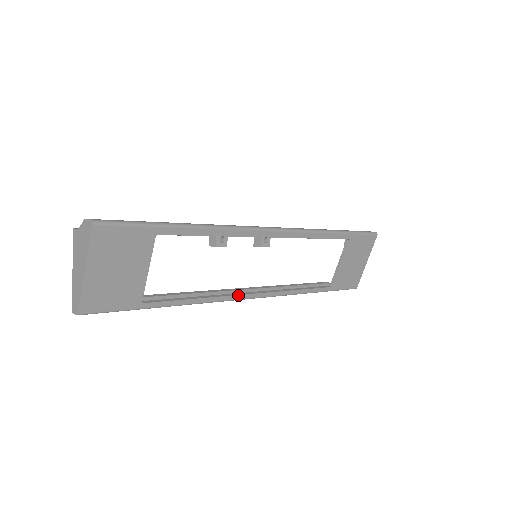
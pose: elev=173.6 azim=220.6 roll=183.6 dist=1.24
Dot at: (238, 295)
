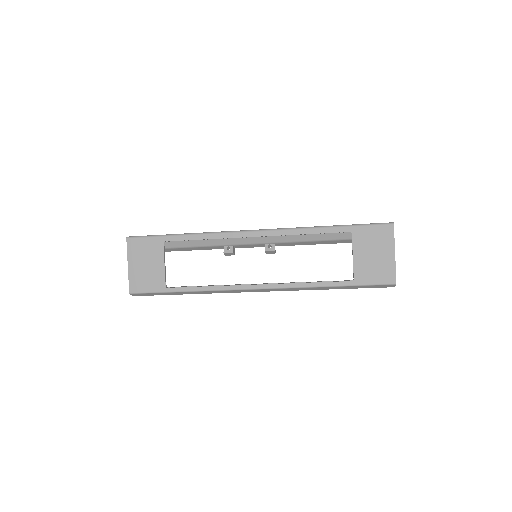
Dot at: (242, 285)
